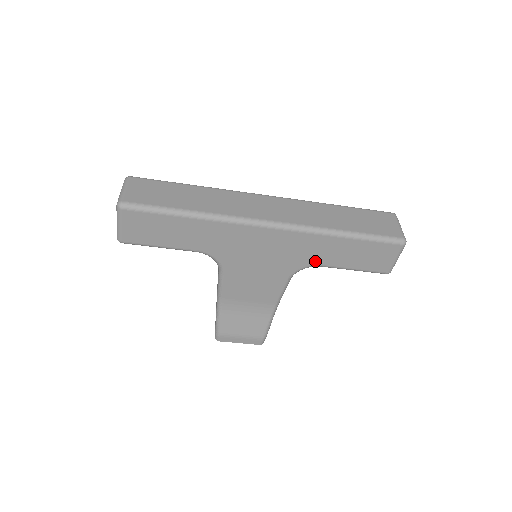
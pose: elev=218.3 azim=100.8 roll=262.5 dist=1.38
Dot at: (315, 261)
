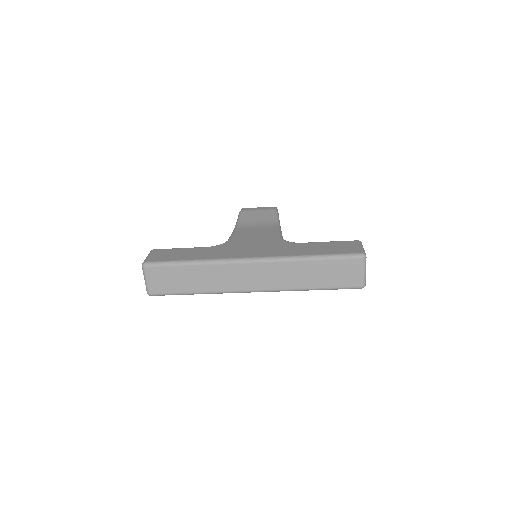
Dot at: occluded
